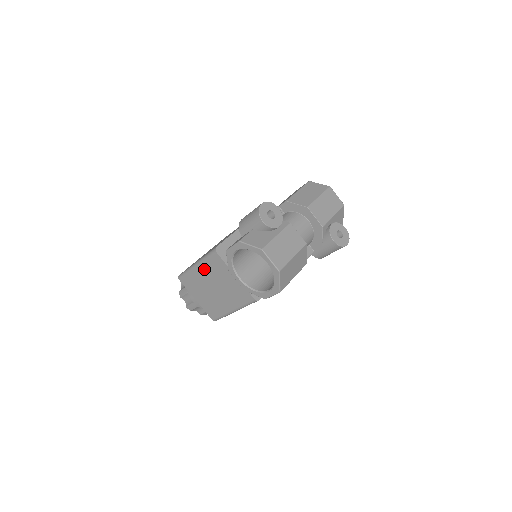
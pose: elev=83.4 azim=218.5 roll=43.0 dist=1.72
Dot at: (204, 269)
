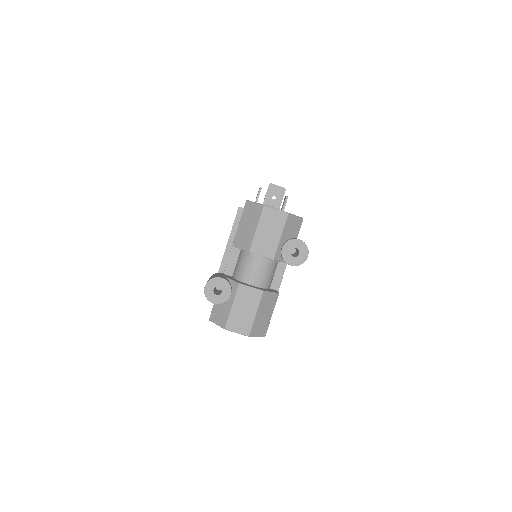
Dot at: occluded
